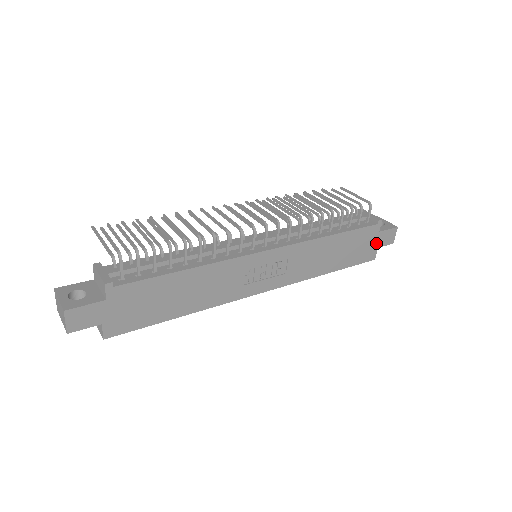
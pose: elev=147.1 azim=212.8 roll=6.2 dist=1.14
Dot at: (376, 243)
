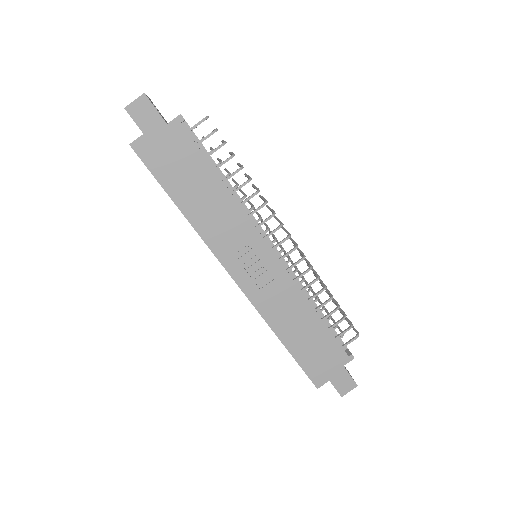
Dot at: (332, 374)
